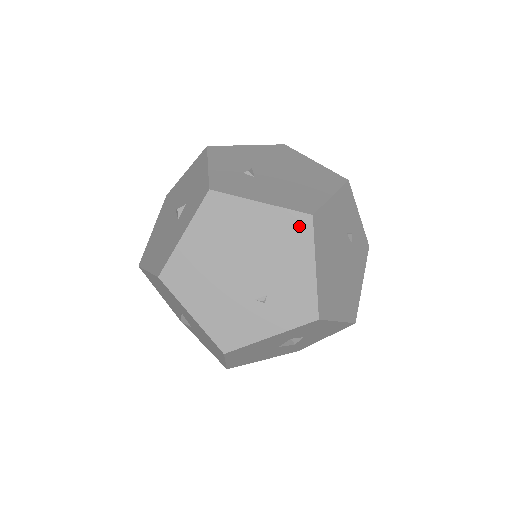
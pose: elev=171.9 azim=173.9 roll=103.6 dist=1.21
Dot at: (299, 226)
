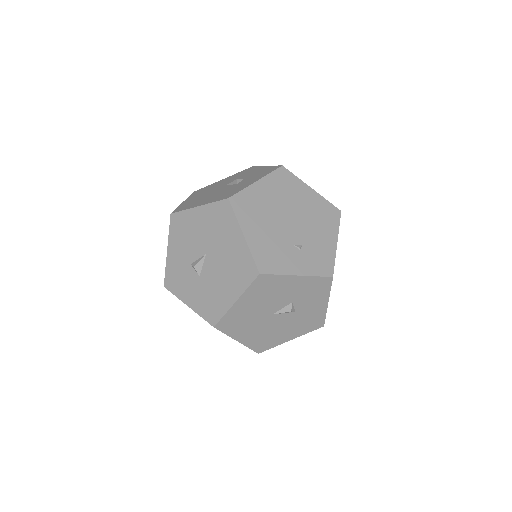
Dot at: (332, 213)
